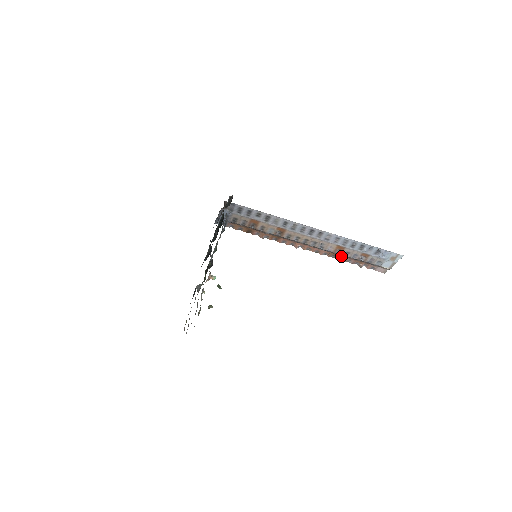
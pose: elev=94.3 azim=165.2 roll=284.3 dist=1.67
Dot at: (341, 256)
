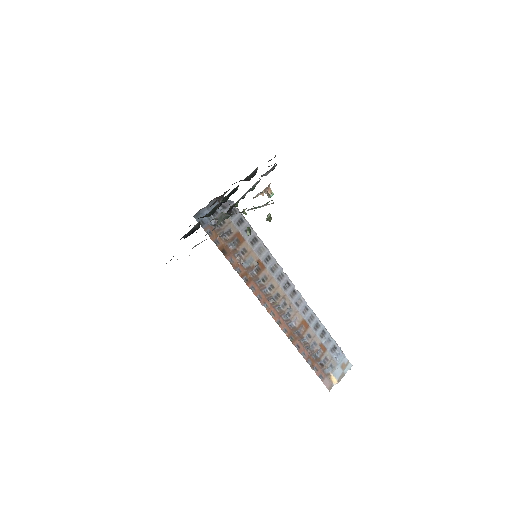
Dot at: (299, 342)
